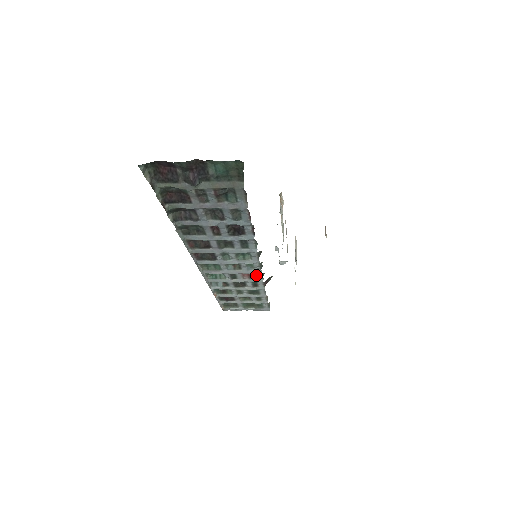
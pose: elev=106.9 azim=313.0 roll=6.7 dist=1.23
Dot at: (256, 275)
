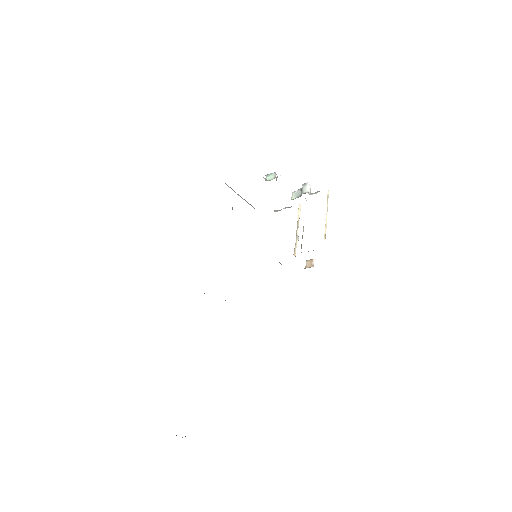
Dot at: occluded
